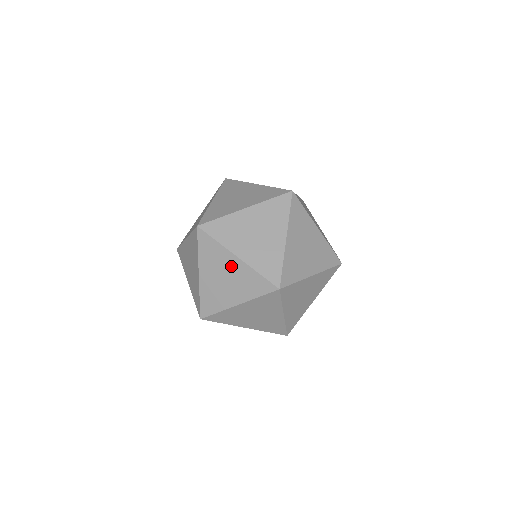
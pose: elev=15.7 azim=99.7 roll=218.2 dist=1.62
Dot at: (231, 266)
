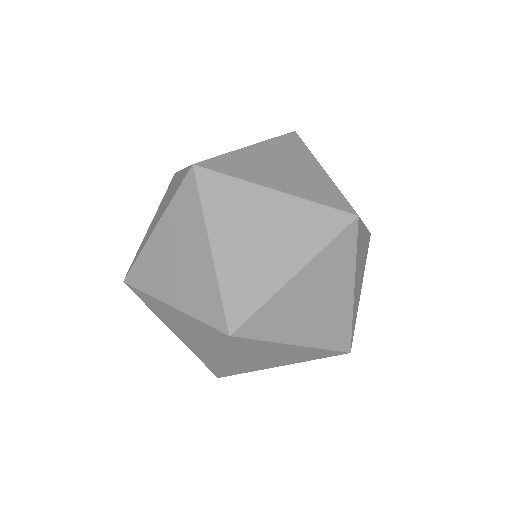
Dot at: (177, 318)
